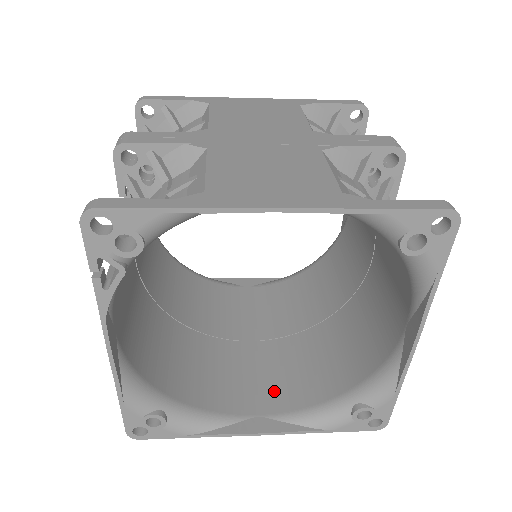
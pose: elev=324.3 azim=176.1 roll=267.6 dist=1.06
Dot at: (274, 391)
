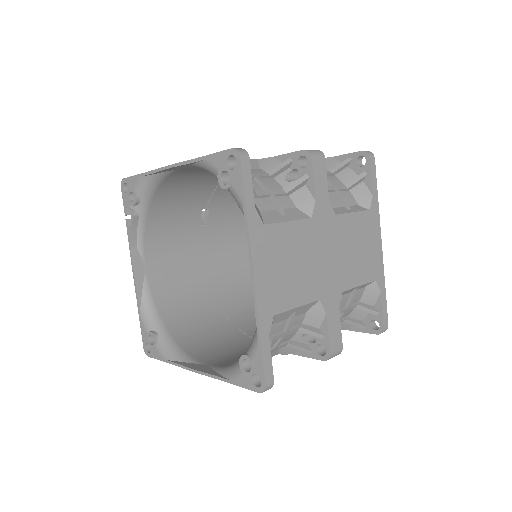
Dot at: (234, 359)
